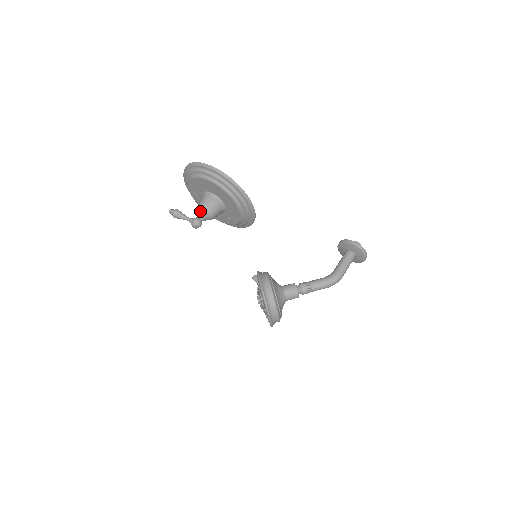
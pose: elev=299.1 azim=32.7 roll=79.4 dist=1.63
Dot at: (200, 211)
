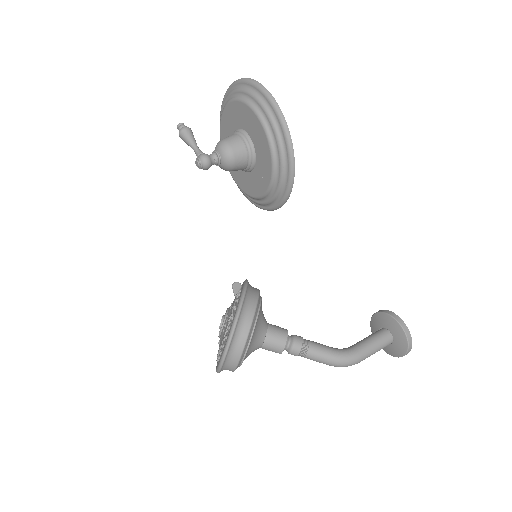
Dot at: (219, 149)
